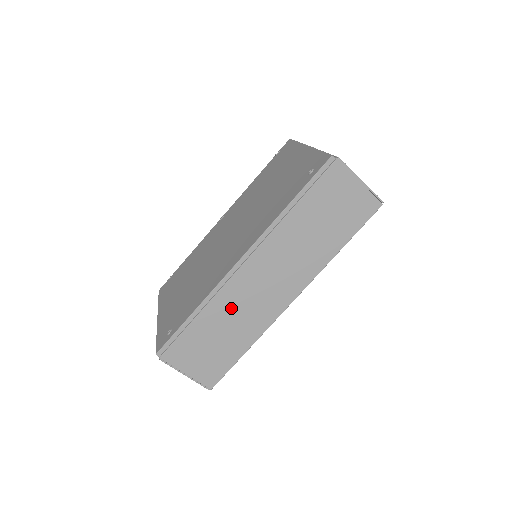
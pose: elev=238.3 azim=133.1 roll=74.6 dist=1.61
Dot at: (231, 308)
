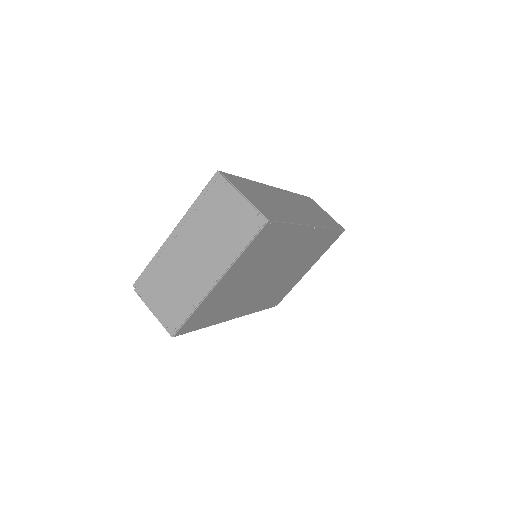
Dot at: (273, 197)
